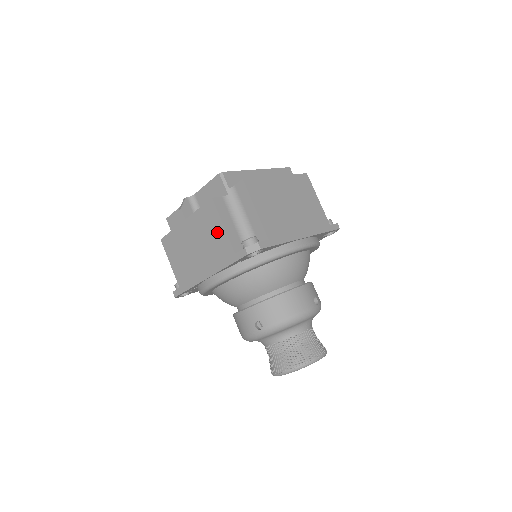
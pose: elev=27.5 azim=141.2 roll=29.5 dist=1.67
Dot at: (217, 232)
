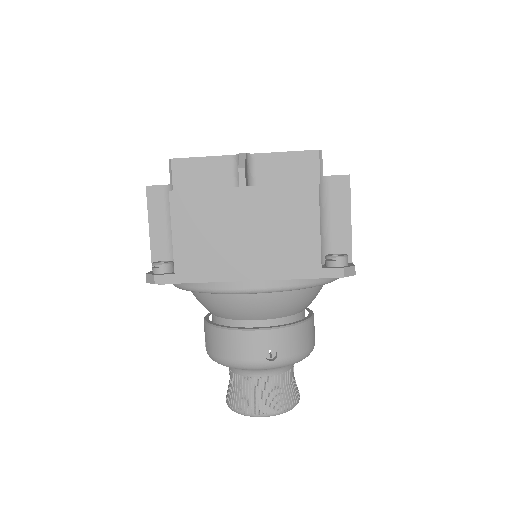
Dot at: (303, 229)
